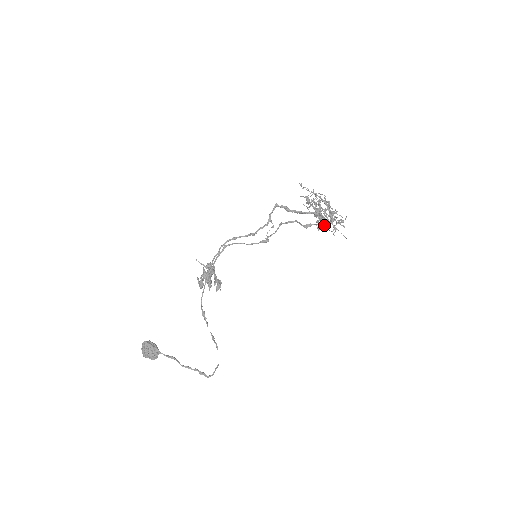
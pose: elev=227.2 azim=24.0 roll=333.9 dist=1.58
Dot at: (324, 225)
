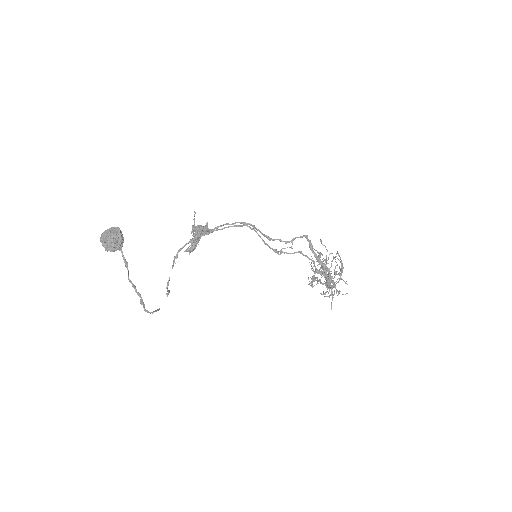
Dot at: occluded
